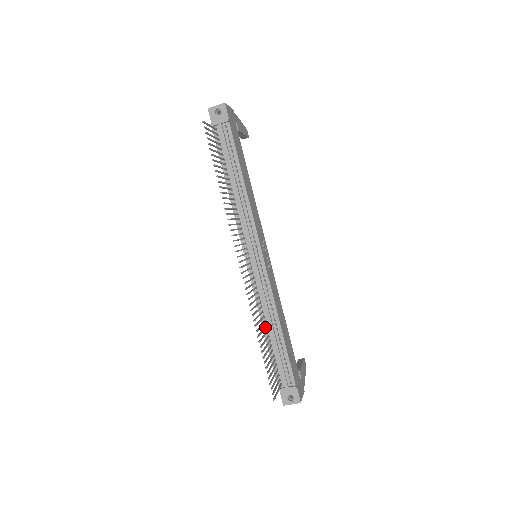
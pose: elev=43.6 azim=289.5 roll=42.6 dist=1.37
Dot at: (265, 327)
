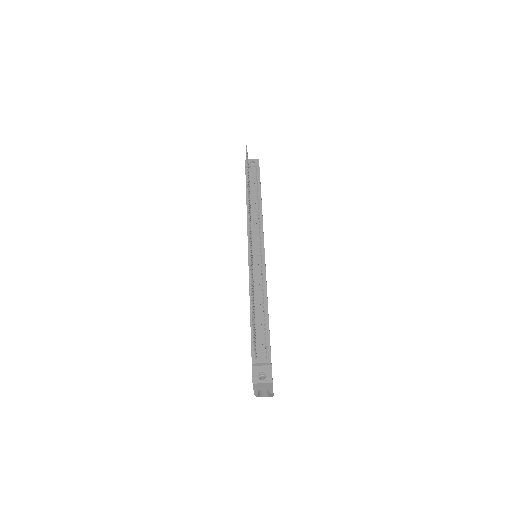
Dot at: occluded
